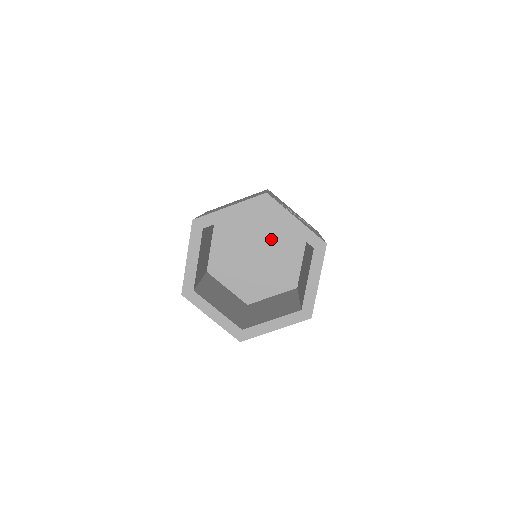
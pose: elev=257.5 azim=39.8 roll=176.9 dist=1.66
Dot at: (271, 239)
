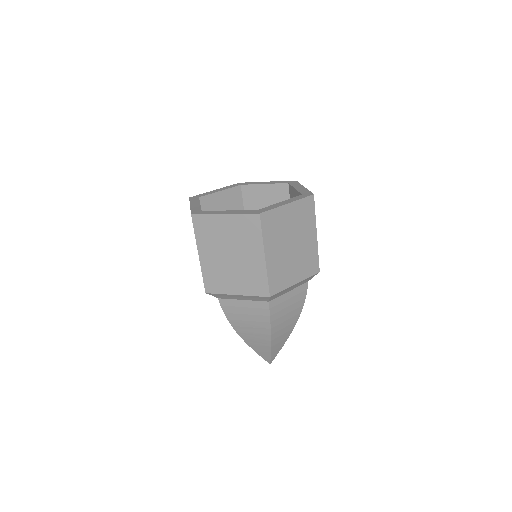
Dot at: occluded
